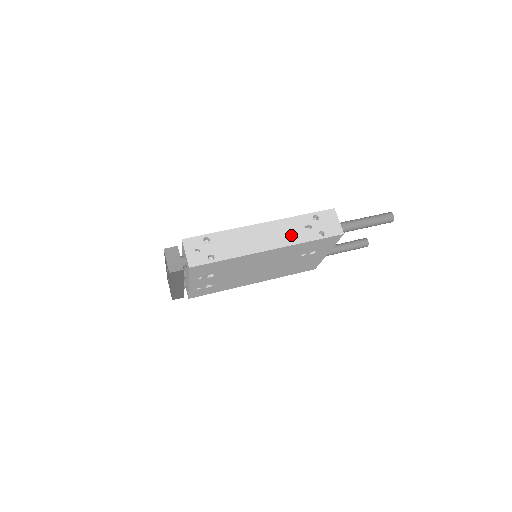
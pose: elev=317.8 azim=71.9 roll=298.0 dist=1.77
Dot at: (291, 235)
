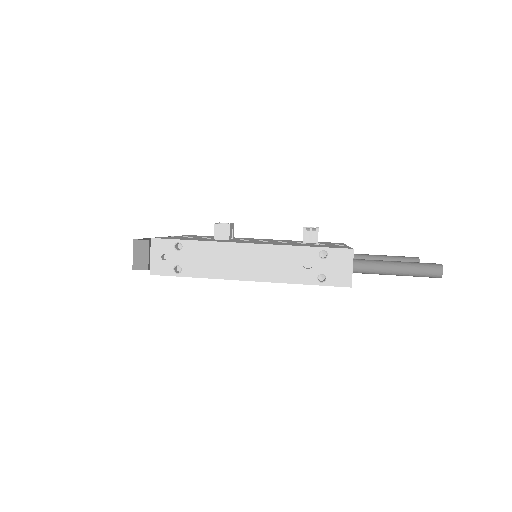
Dot at: (281, 269)
